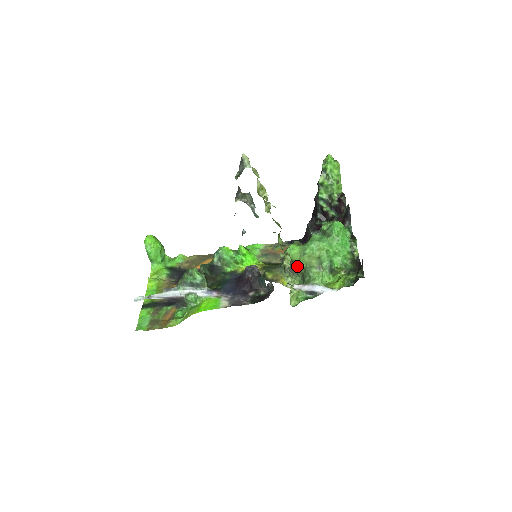
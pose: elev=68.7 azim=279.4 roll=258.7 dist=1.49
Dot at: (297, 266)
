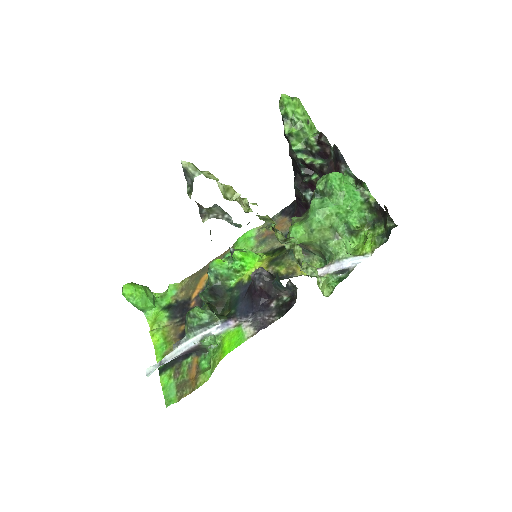
Dot at: (309, 246)
